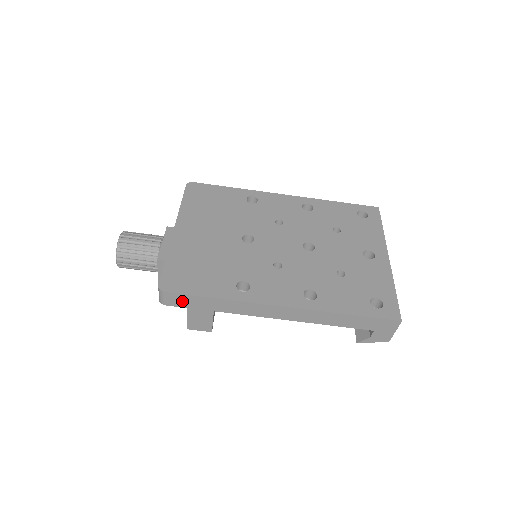
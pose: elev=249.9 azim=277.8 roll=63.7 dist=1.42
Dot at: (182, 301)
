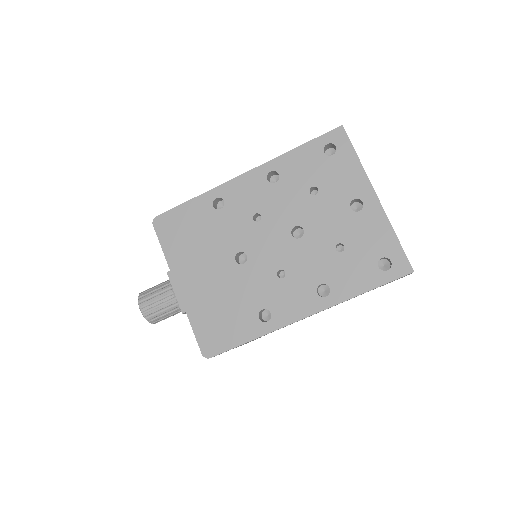
Dot at: occluded
